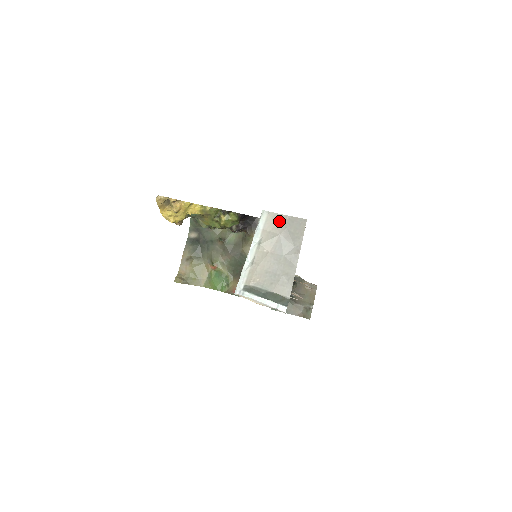
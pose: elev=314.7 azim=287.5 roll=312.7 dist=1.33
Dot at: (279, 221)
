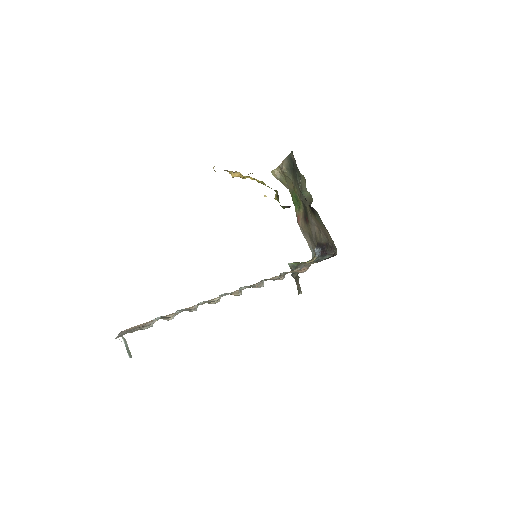
Dot at: occluded
